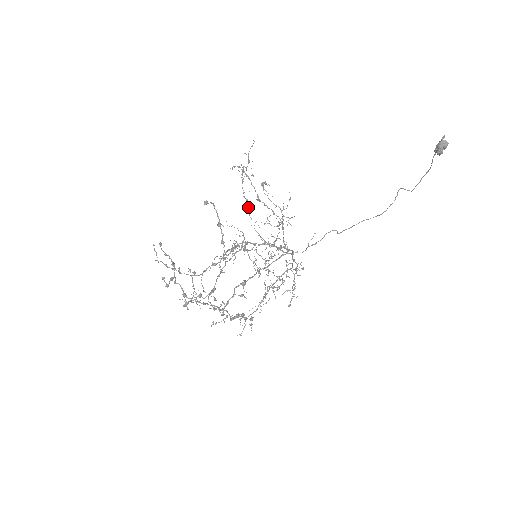
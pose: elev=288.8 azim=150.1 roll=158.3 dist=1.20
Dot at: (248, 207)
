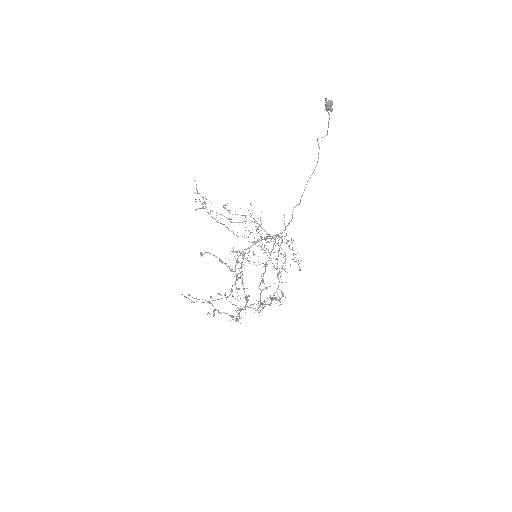
Dot at: (225, 226)
